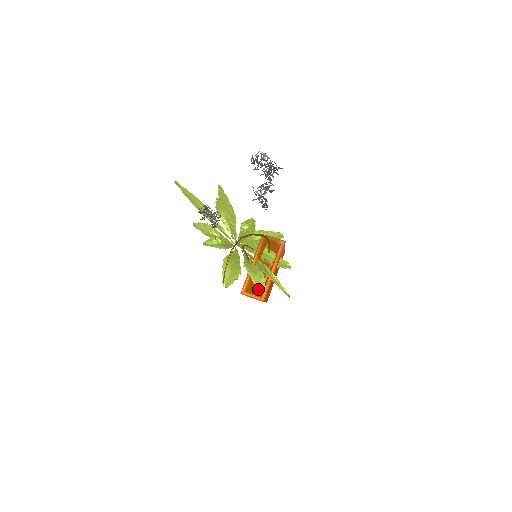
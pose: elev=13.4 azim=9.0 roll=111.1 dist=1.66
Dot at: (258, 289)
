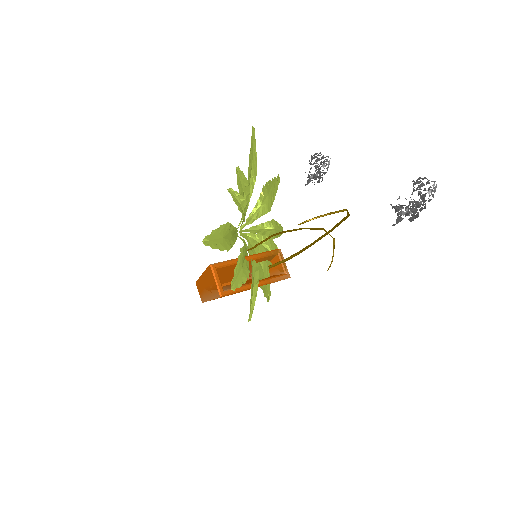
Dot at: (232, 281)
